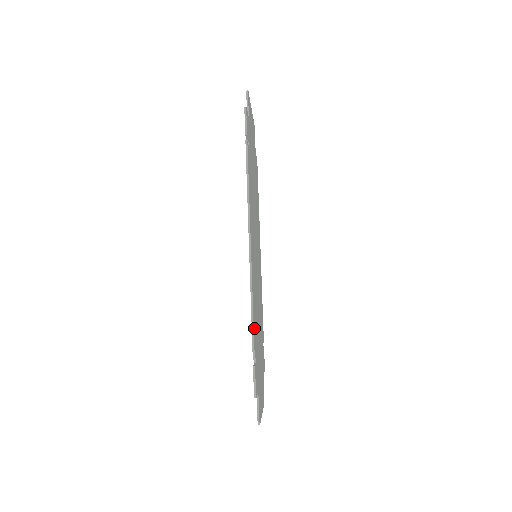
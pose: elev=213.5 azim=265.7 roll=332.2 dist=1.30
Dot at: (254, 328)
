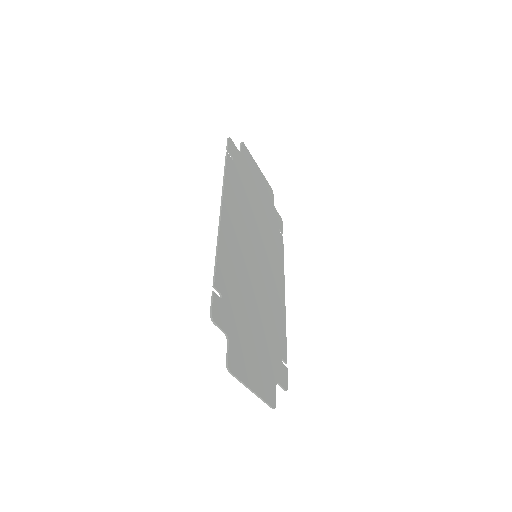
Dot at: (221, 269)
